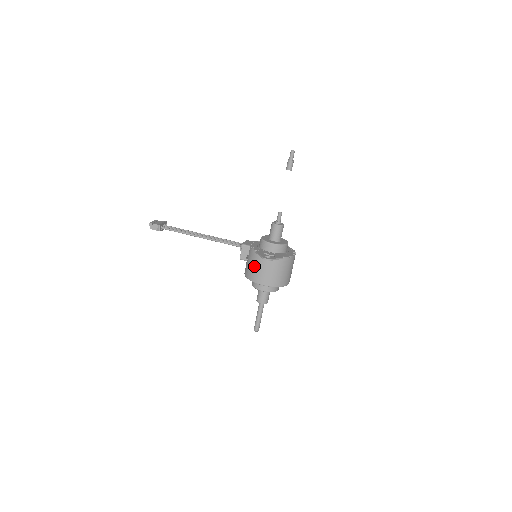
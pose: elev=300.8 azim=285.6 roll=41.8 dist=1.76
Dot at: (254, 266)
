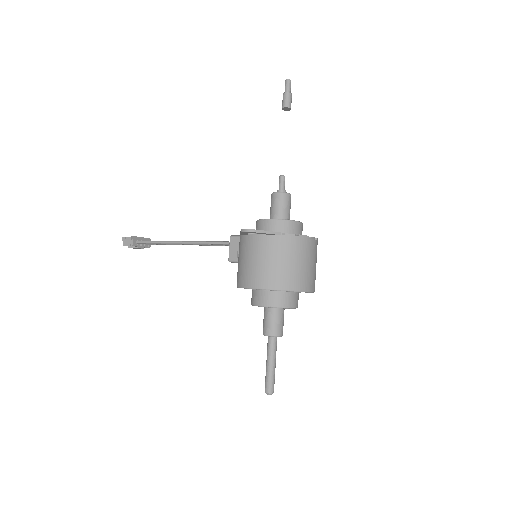
Dot at: (241, 260)
